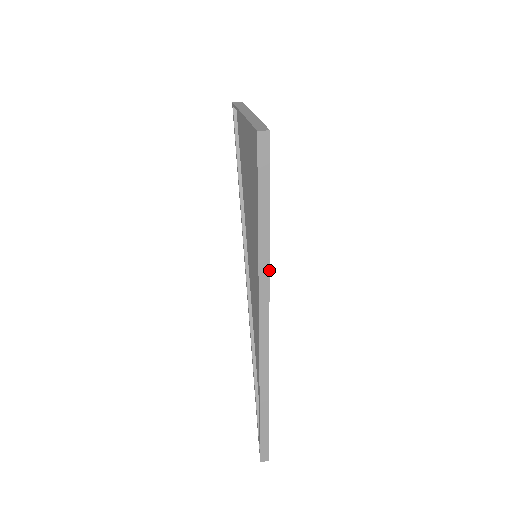
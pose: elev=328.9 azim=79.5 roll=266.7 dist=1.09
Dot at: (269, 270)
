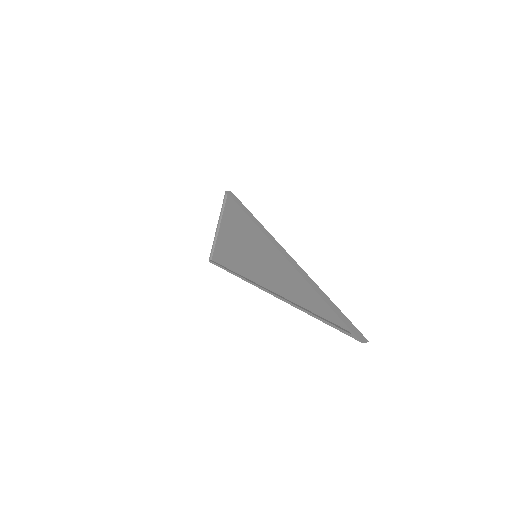
Dot at: (263, 227)
